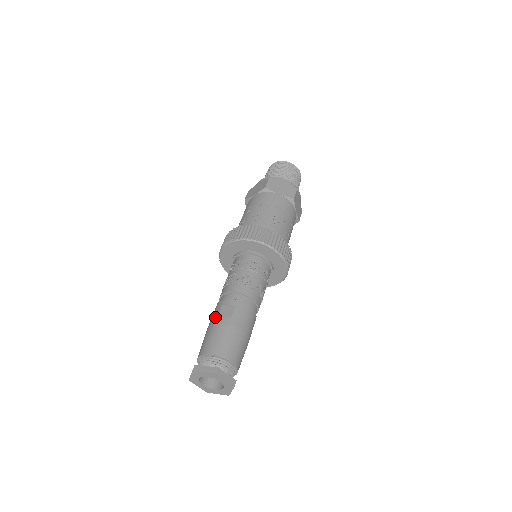
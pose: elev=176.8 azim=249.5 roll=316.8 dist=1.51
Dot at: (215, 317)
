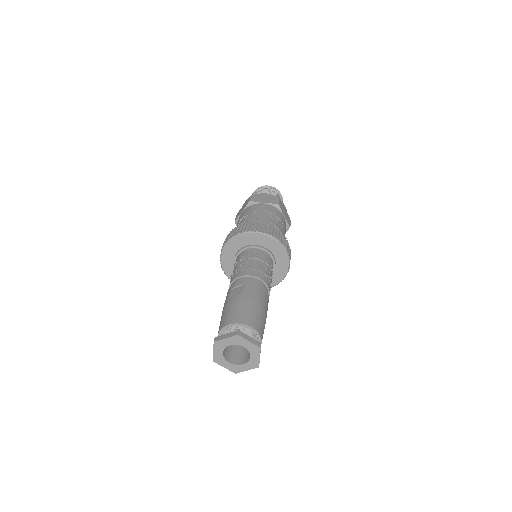
Dot at: (227, 299)
